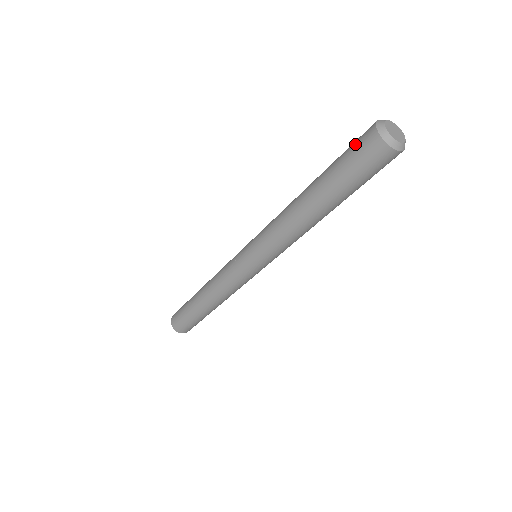
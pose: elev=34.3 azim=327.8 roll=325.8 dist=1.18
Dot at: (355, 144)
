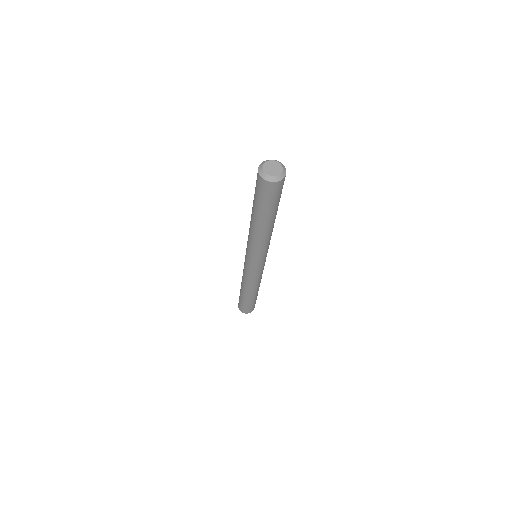
Dot at: occluded
